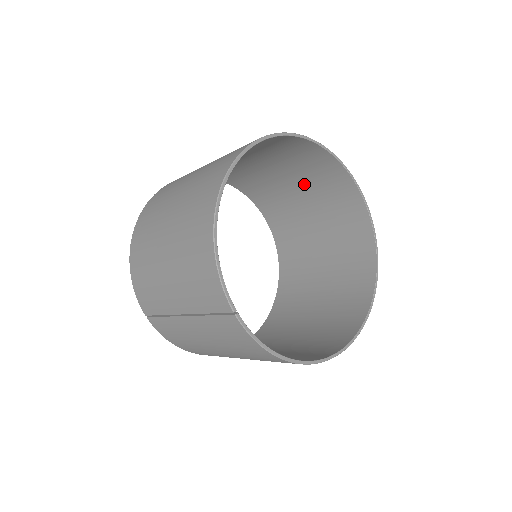
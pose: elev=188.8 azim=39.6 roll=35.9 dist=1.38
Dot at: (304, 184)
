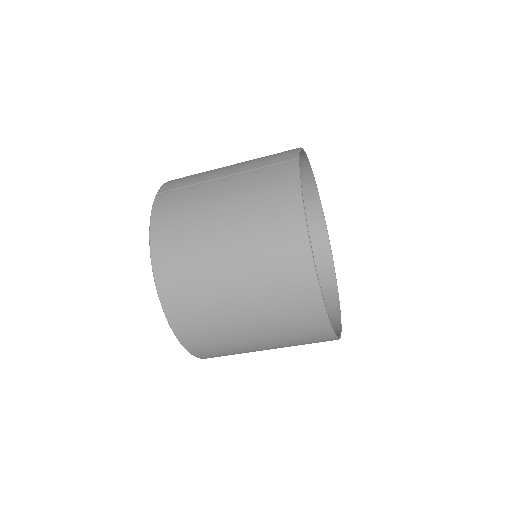
Dot at: occluded
